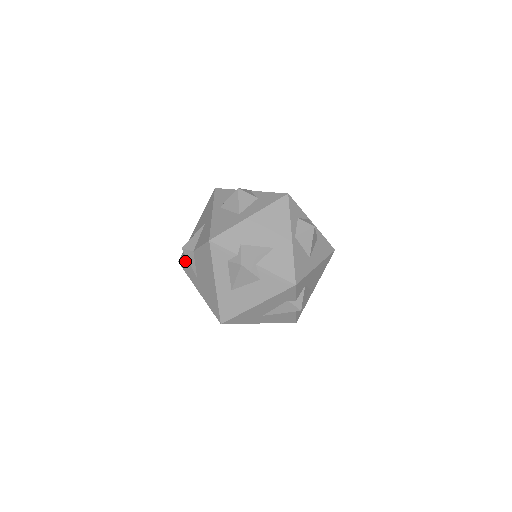
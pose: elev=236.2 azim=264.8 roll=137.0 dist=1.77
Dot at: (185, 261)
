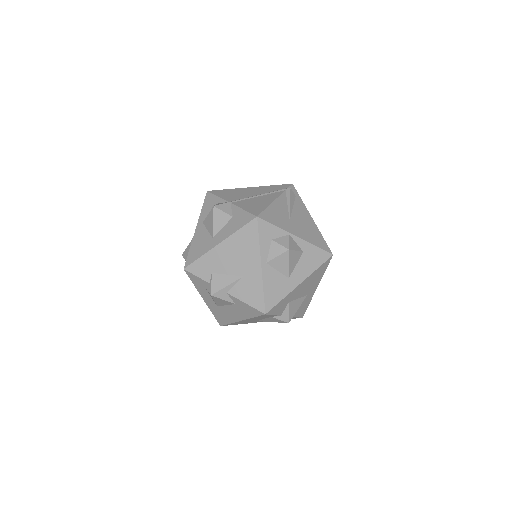
Dot at: occluded
